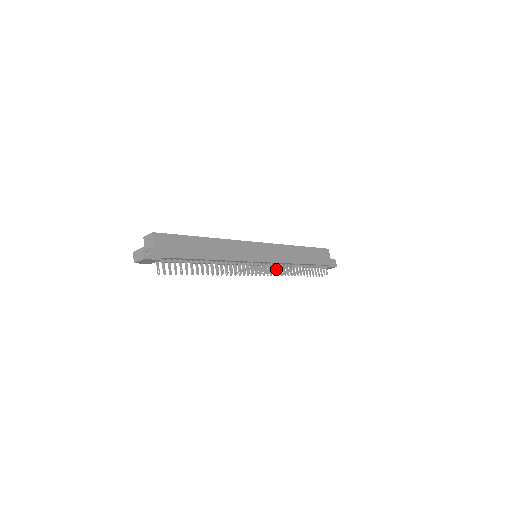
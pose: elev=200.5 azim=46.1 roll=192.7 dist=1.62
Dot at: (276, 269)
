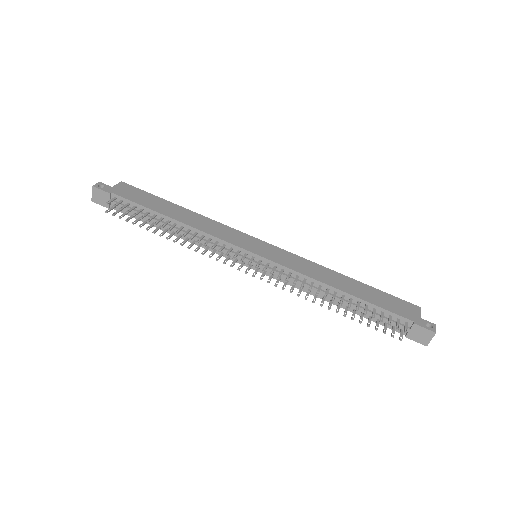
Dot at: (281, 273)
